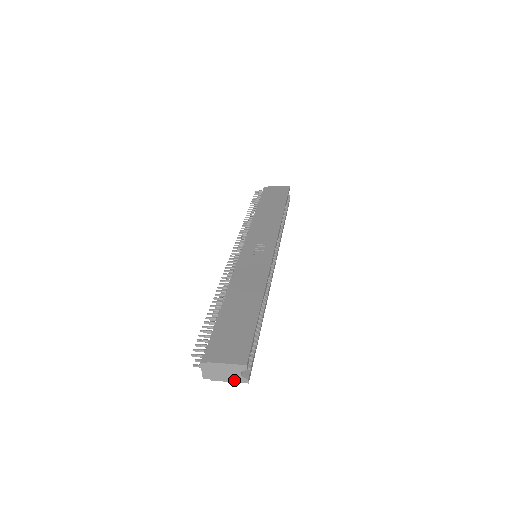
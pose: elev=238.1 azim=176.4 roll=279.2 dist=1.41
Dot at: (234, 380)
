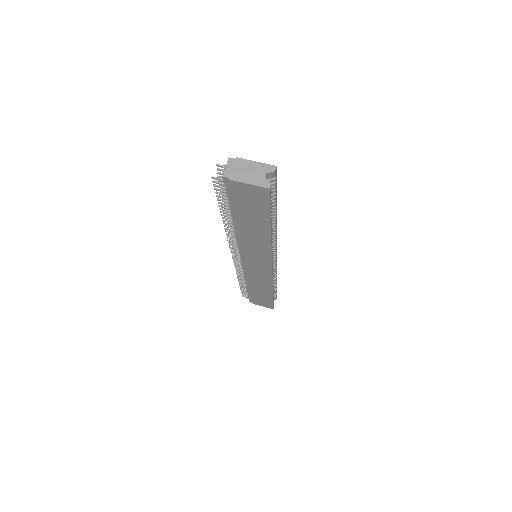
Dot at: (255, 183)
